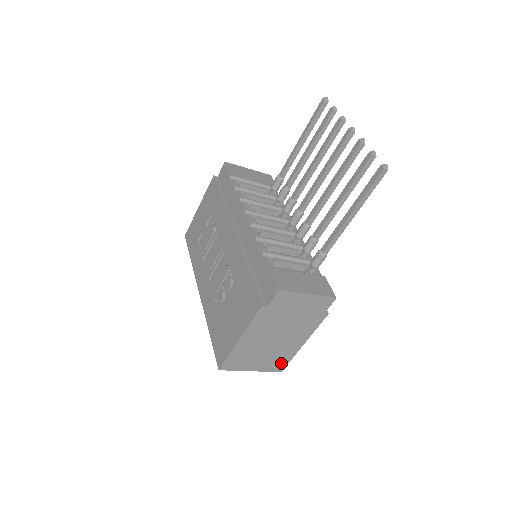
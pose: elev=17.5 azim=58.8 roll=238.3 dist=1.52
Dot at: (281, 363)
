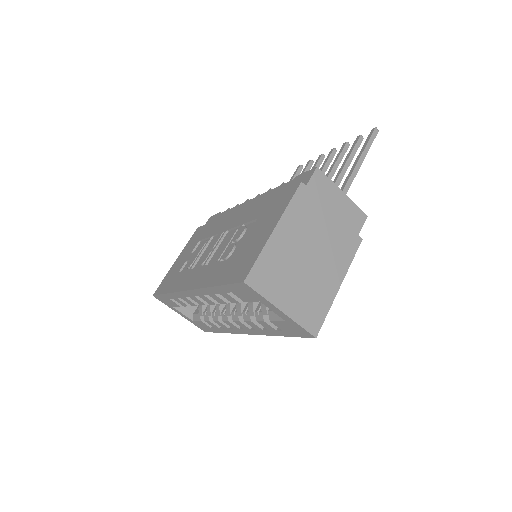
Dot at: (316, 315)
